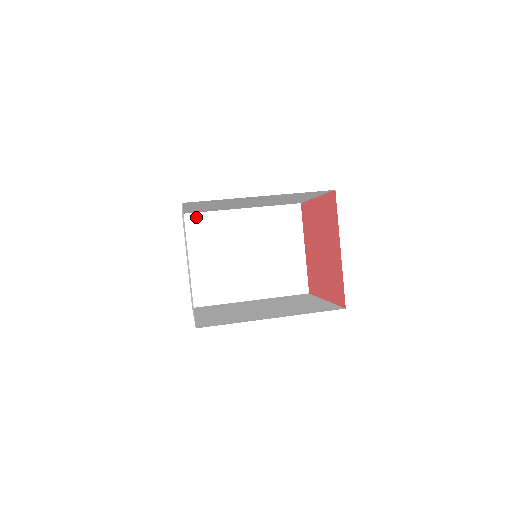
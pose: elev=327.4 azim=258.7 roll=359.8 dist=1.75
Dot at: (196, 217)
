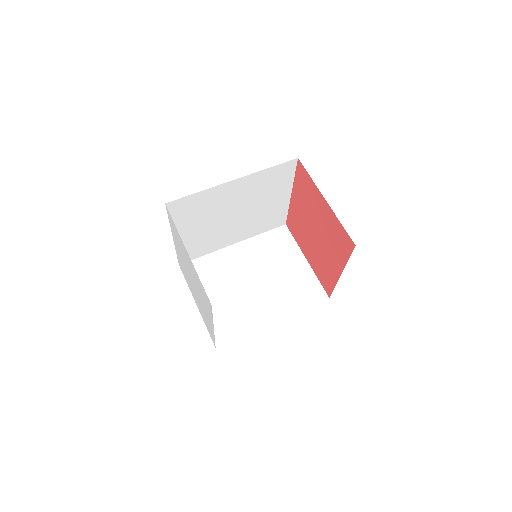
Dot at: (193, 264)
